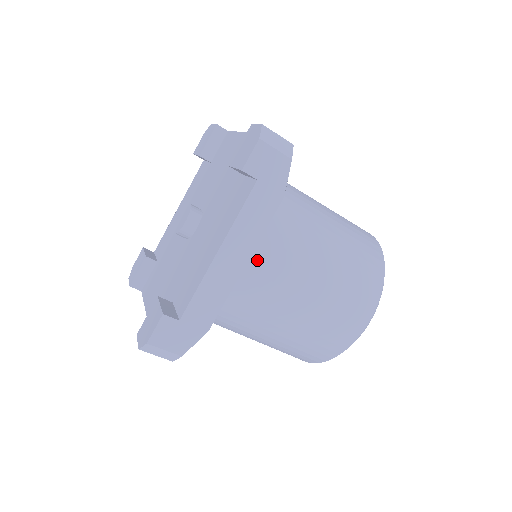
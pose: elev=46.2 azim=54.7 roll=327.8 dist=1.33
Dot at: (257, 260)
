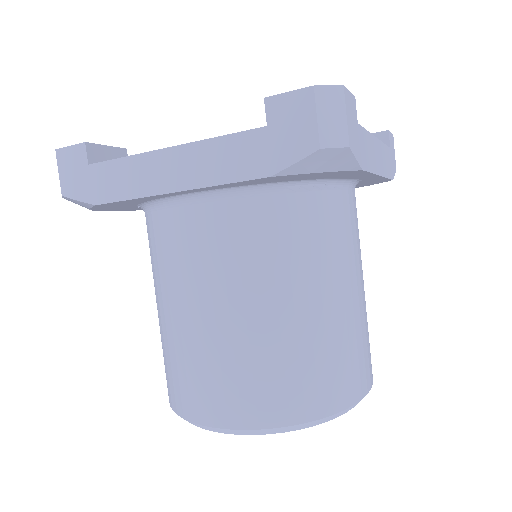
Dot at: (204, 217)
